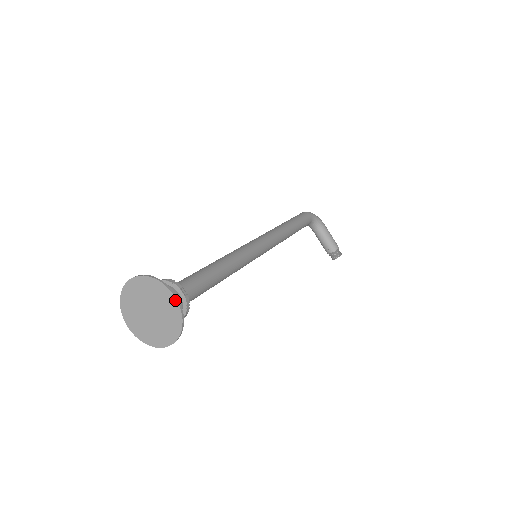
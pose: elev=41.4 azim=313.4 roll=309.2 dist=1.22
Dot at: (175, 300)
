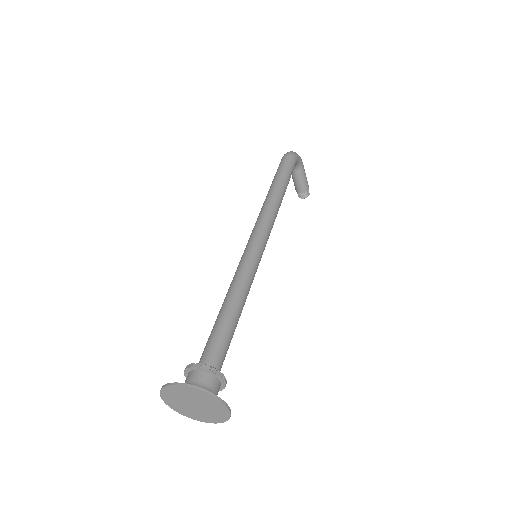
Dot at: (228, 410)
